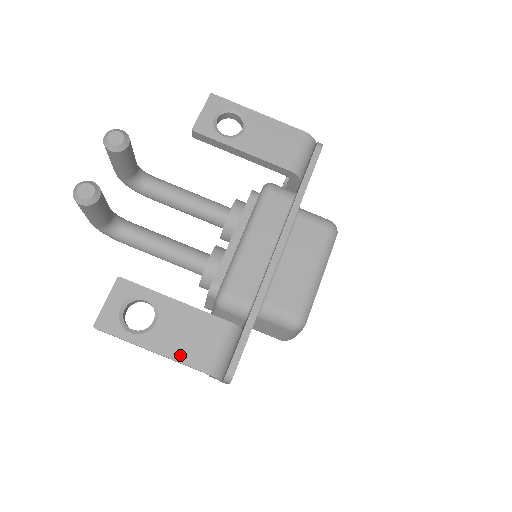
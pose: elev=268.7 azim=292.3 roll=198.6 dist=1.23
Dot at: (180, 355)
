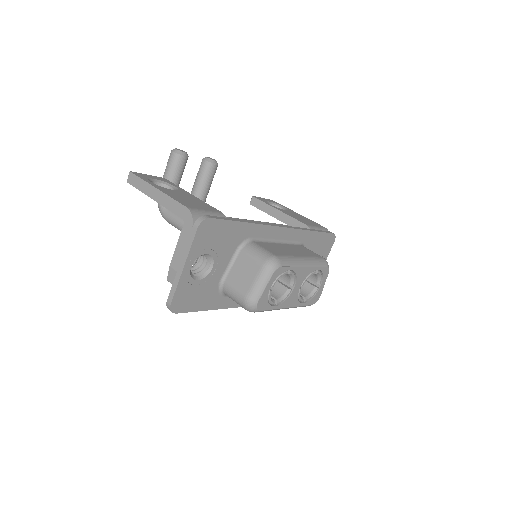
Dot at: (175, 198)
